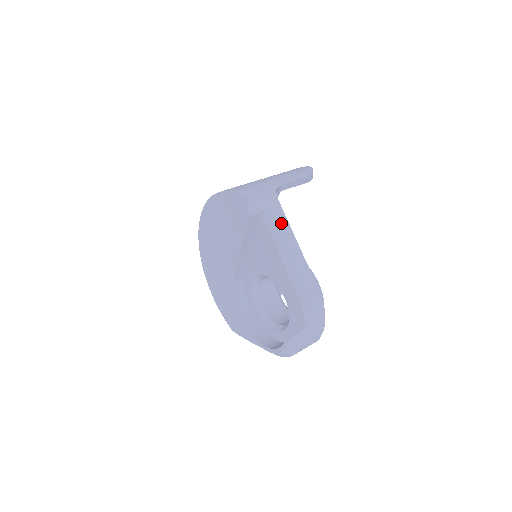
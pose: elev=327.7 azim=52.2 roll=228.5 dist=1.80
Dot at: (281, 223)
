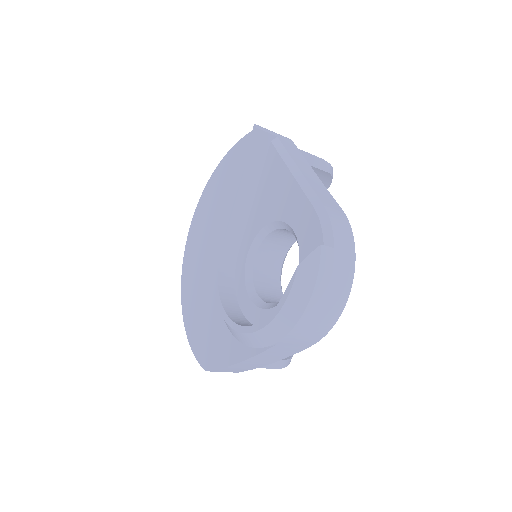
Dot at: (294, 152)
